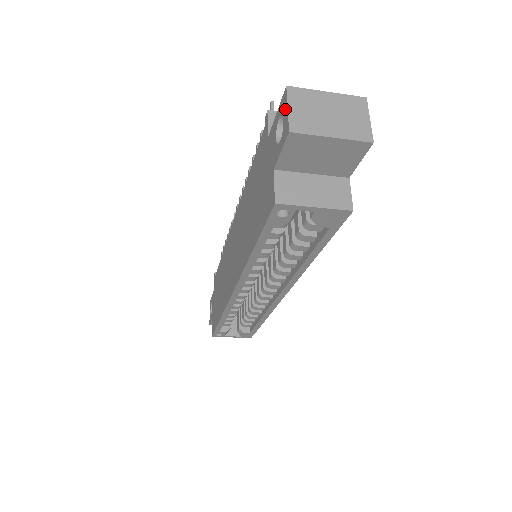
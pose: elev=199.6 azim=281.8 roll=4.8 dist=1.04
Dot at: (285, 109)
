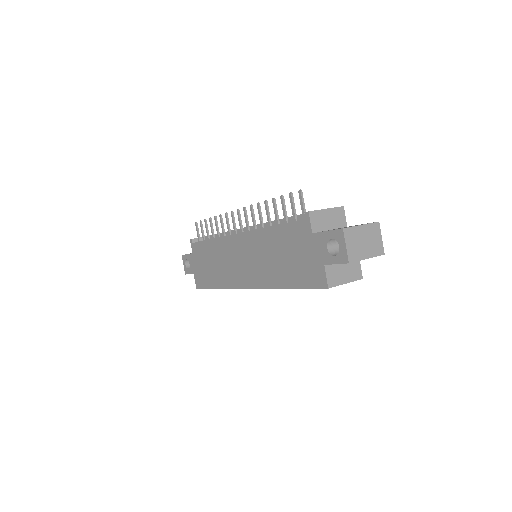
Dot at: (342, 243)
